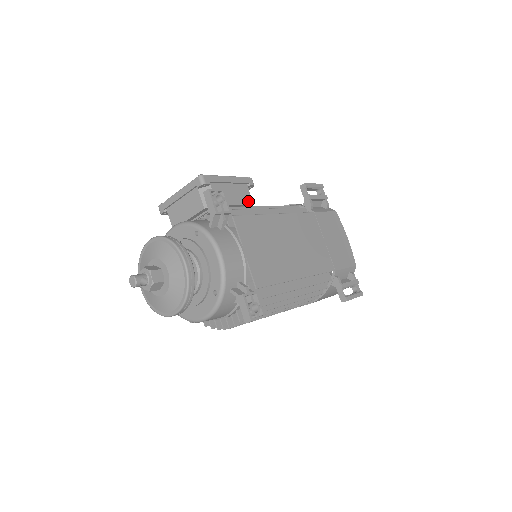
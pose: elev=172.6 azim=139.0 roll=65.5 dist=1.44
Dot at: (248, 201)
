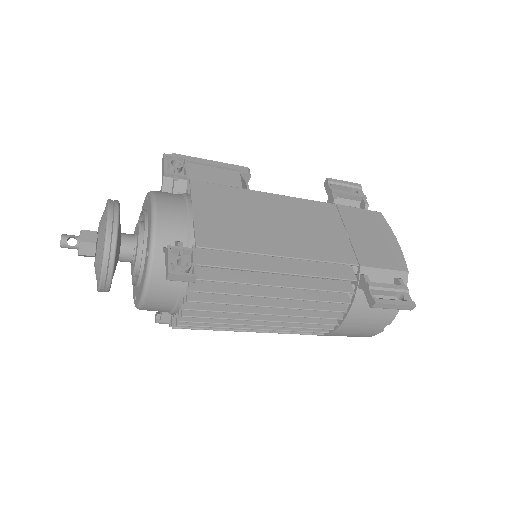
Dot at: (235, 185)
